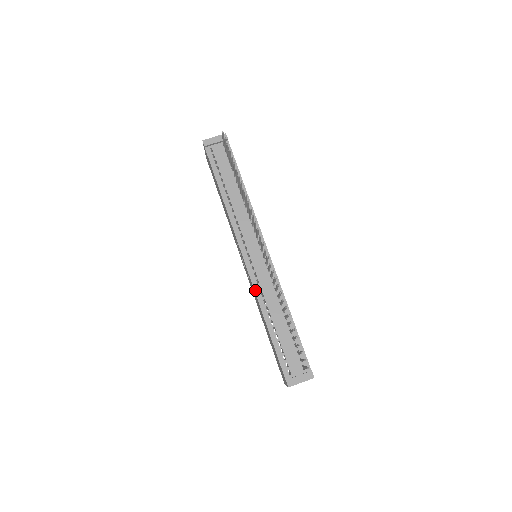
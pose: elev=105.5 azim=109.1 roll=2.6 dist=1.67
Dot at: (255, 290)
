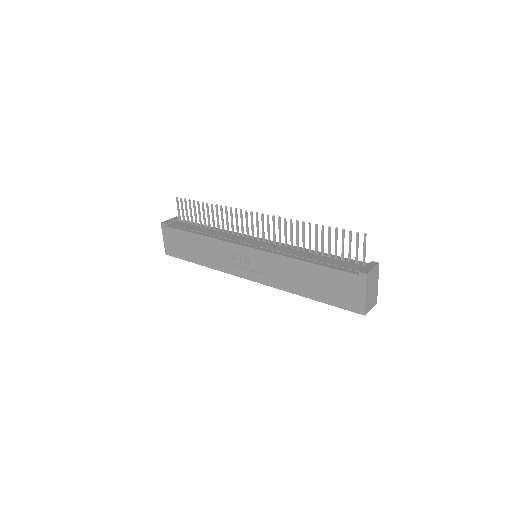
Dot at: (275, 253)
